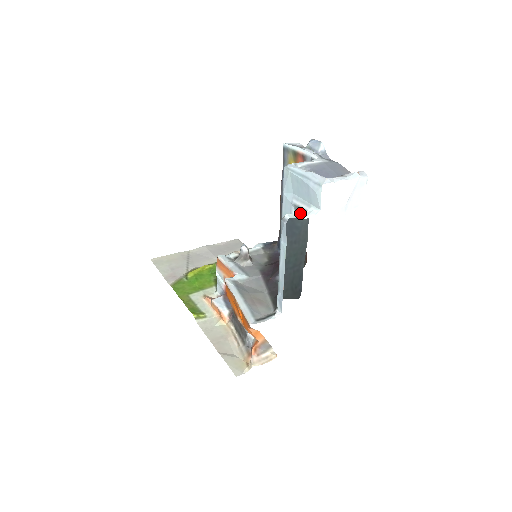
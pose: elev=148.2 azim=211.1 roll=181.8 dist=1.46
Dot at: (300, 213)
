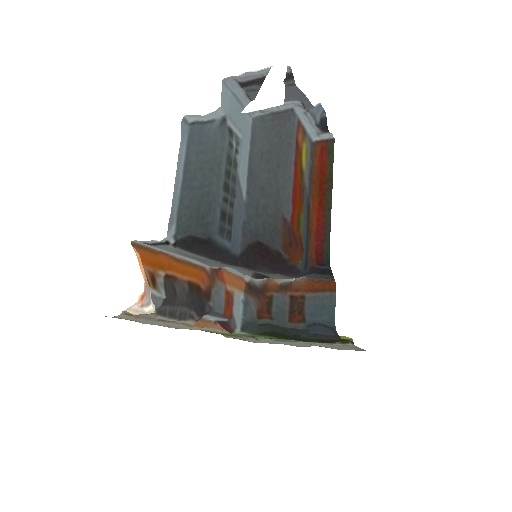
Dot at: (235, 140)
